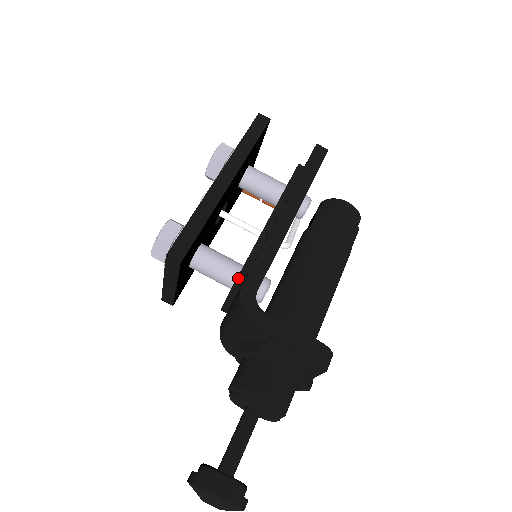
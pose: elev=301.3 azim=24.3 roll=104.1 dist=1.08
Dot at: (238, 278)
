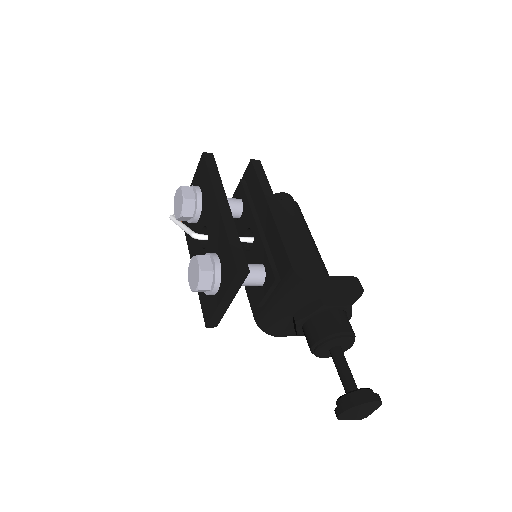
Dot at: (273, 270)
